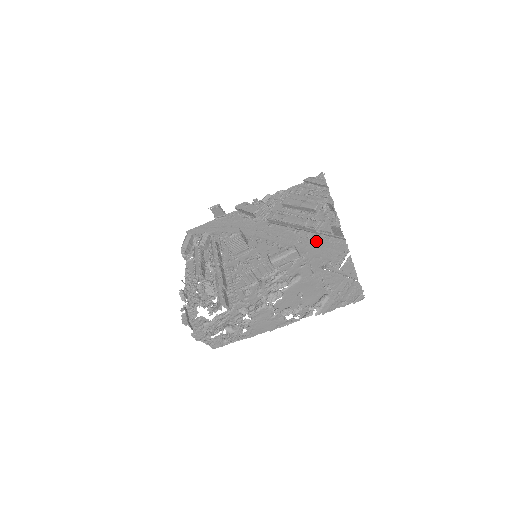
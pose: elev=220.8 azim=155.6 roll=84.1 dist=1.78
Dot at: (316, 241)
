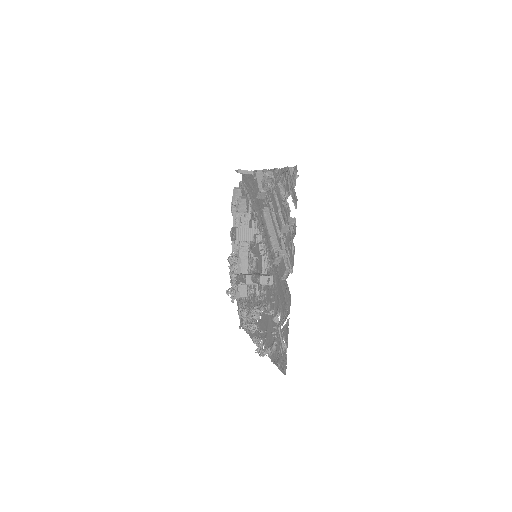
Dot at: occluded
